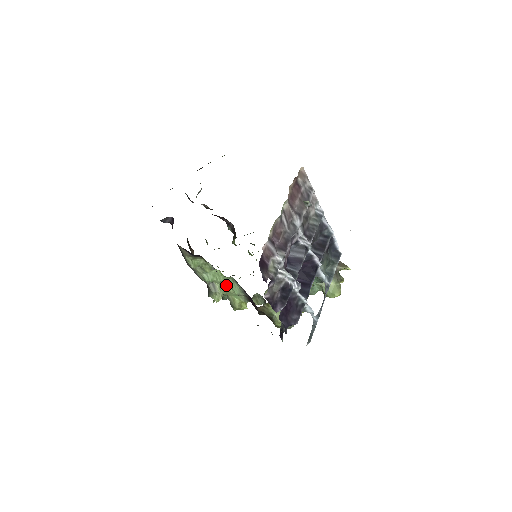
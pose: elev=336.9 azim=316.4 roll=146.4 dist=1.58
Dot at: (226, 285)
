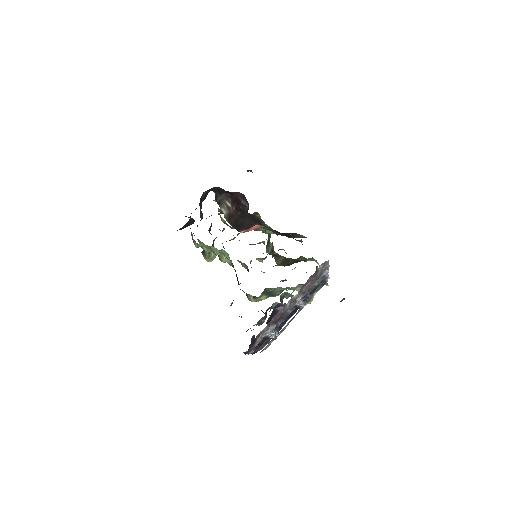
Dot at: (220, 252)
